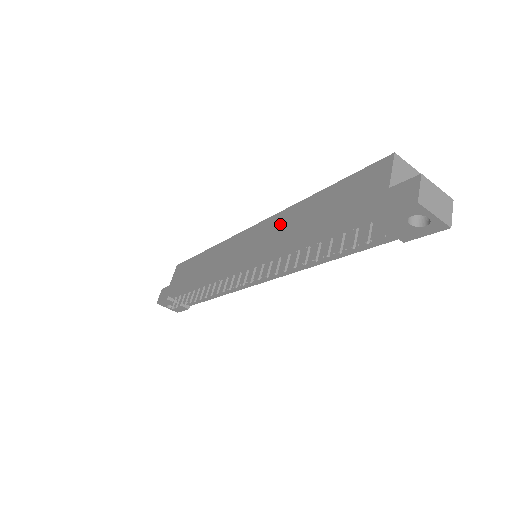
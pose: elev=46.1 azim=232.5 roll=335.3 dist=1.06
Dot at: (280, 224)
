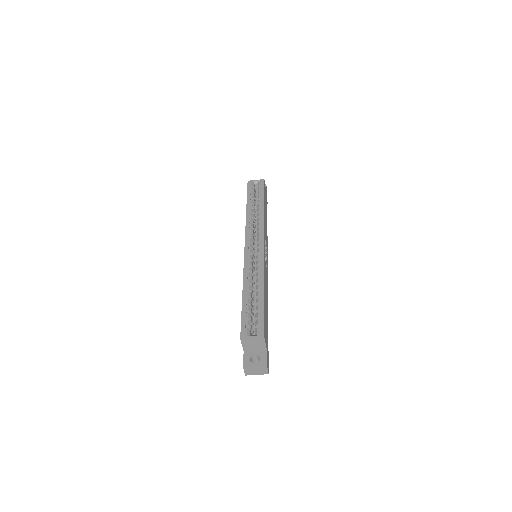
Dot at: occluded
